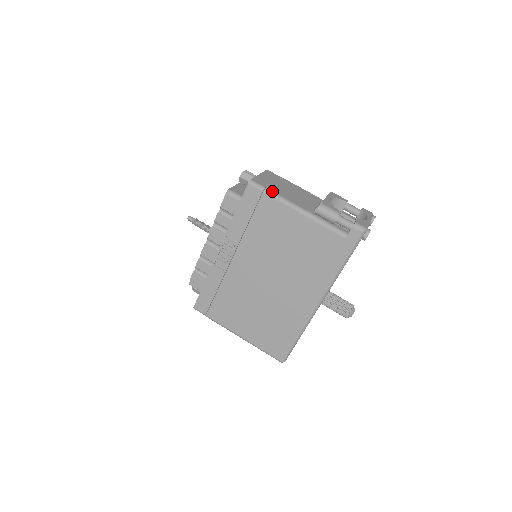
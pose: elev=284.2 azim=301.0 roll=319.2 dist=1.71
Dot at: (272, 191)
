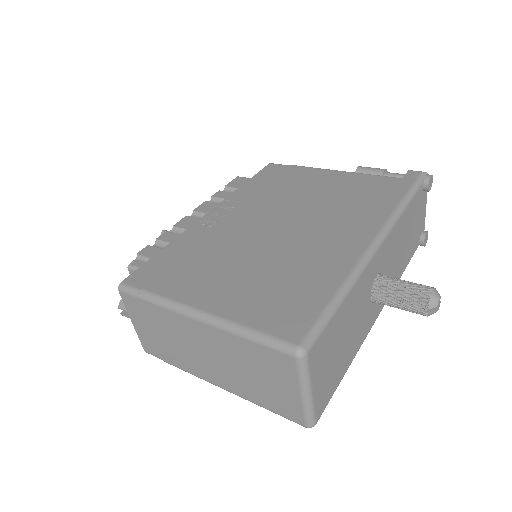
Dot at: occluded
